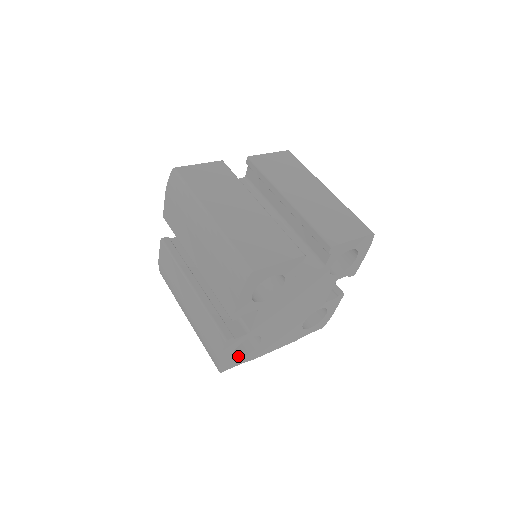
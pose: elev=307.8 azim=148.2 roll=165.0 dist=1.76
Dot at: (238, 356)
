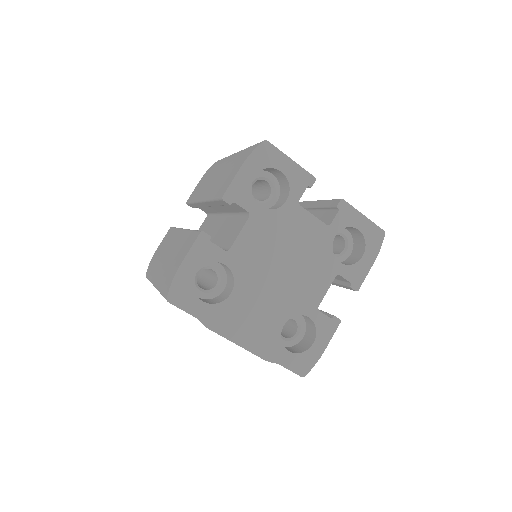
Dot at: occluded
